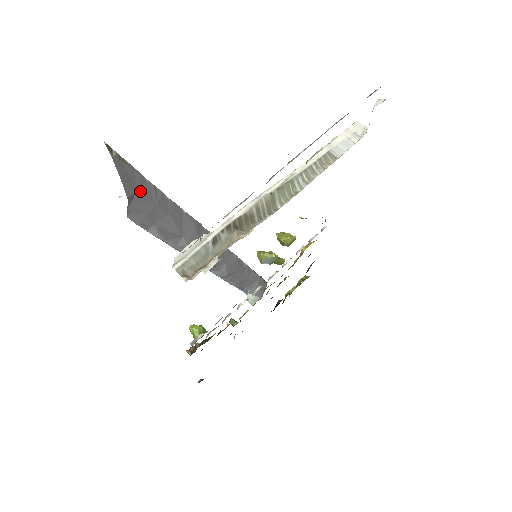
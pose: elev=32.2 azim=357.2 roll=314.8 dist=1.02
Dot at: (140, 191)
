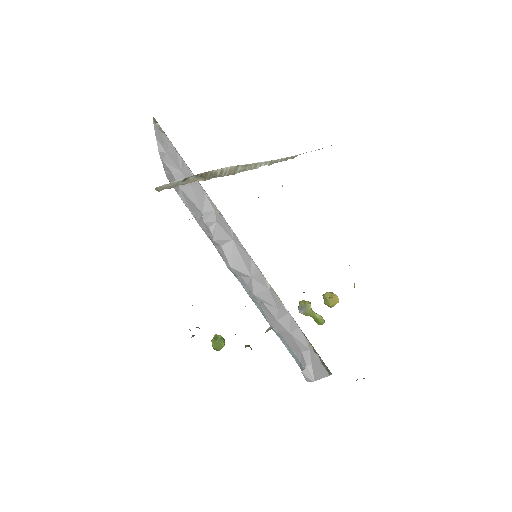
Dot at: (170, 155)
